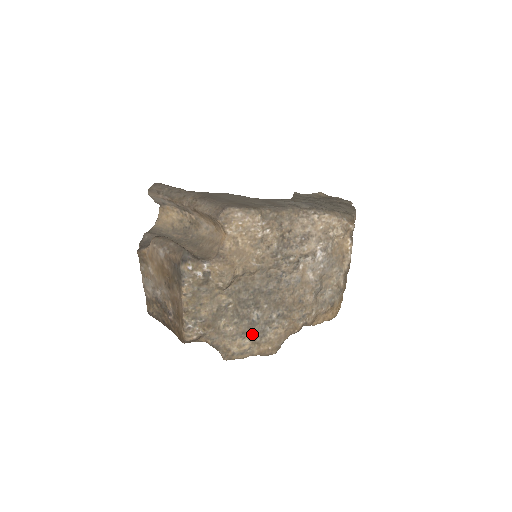
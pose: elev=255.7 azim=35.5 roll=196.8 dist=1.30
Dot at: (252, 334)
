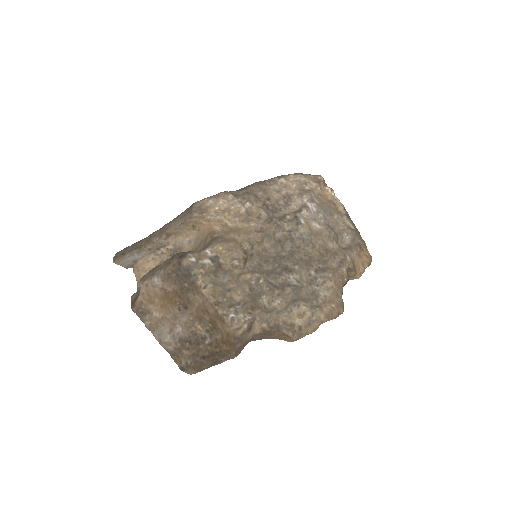
Dot at: (304, 300)
